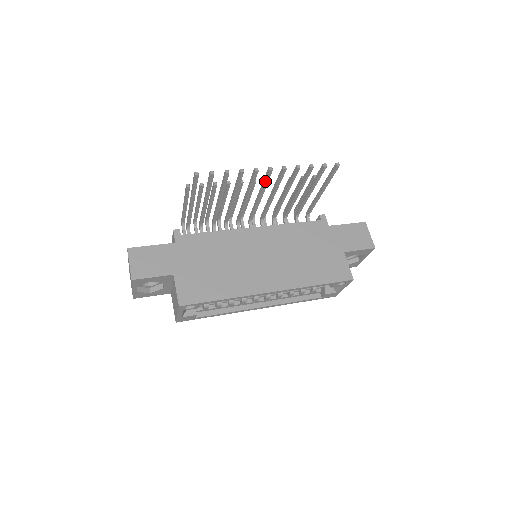
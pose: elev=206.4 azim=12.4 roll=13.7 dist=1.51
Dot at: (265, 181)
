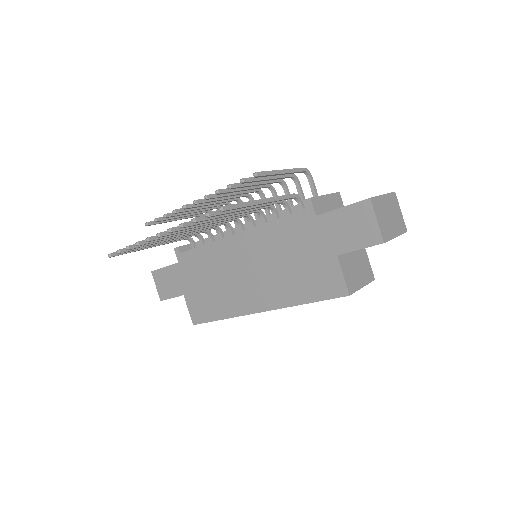
Dot at: occluded
